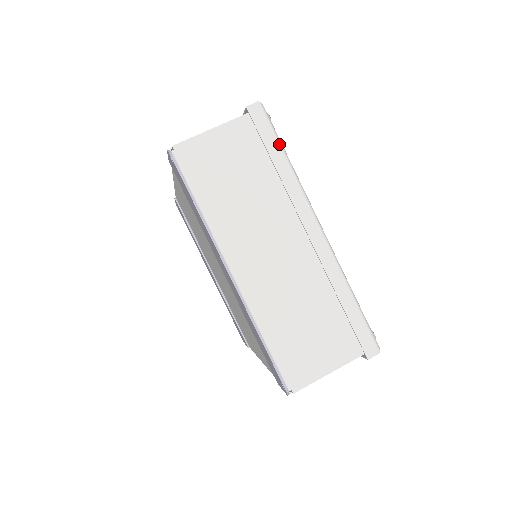
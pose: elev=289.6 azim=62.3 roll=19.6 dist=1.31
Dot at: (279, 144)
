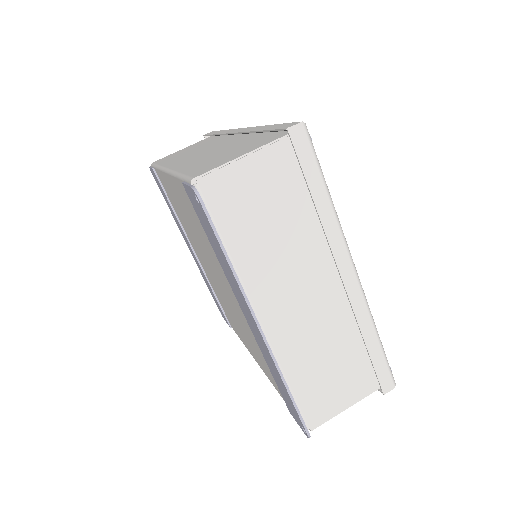
Dot at: (321, 176)
